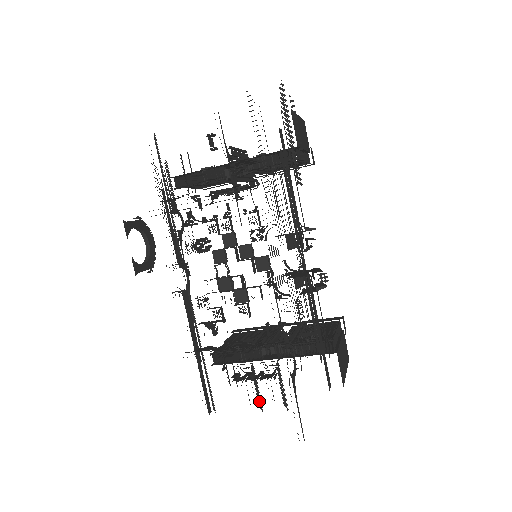
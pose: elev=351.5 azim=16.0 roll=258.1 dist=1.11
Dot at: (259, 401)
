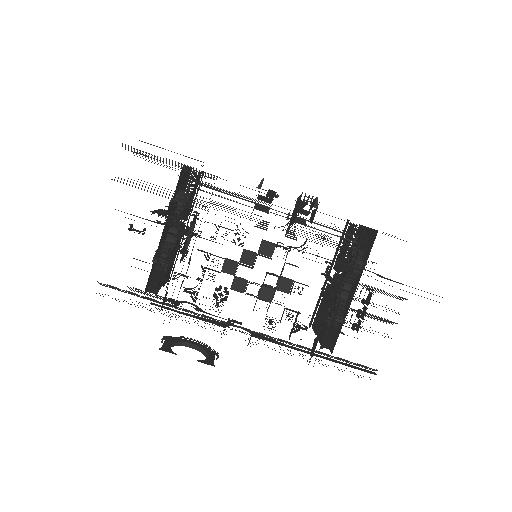
Dot at: occluded
